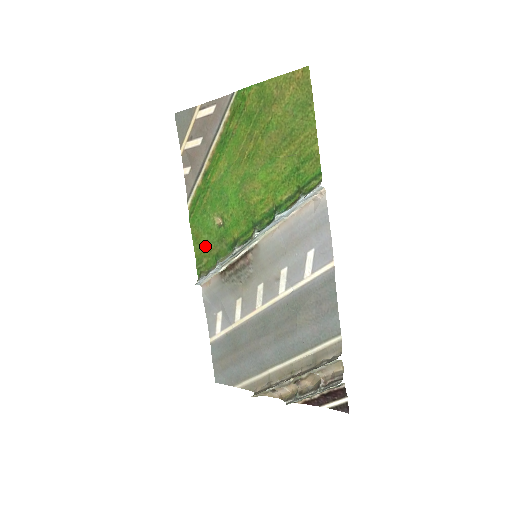
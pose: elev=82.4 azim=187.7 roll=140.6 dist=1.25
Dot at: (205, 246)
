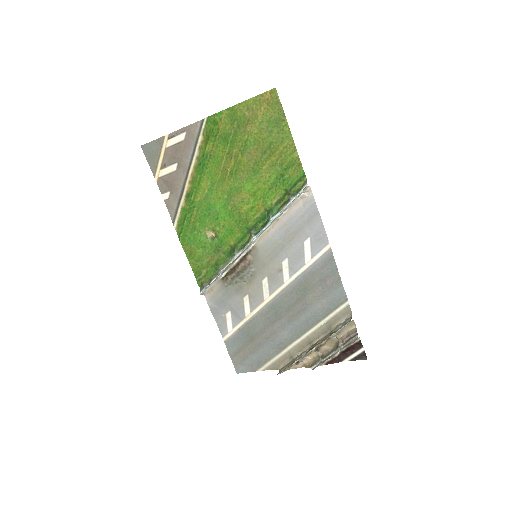
Dot at: (201, 259)
